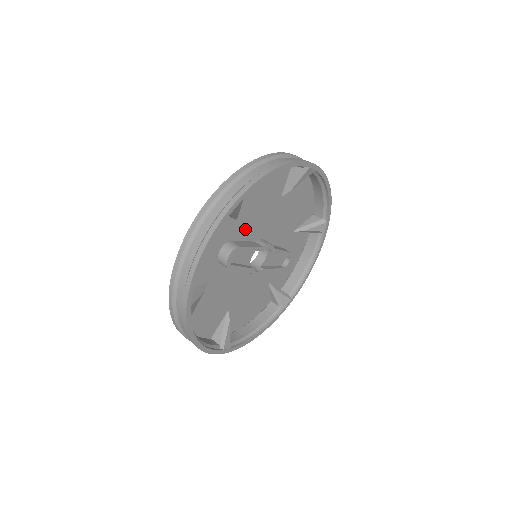
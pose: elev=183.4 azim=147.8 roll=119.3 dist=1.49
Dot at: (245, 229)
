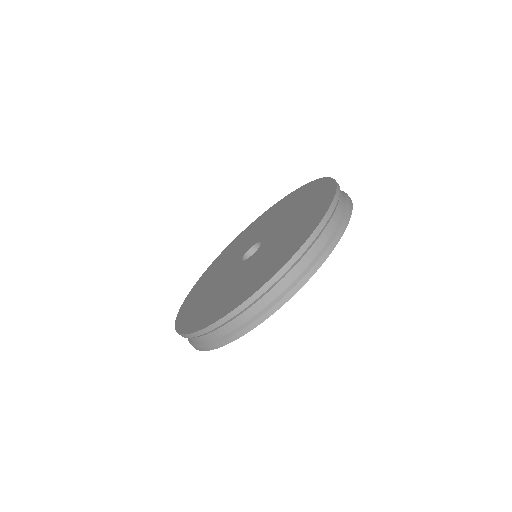
Dot at: occluded
